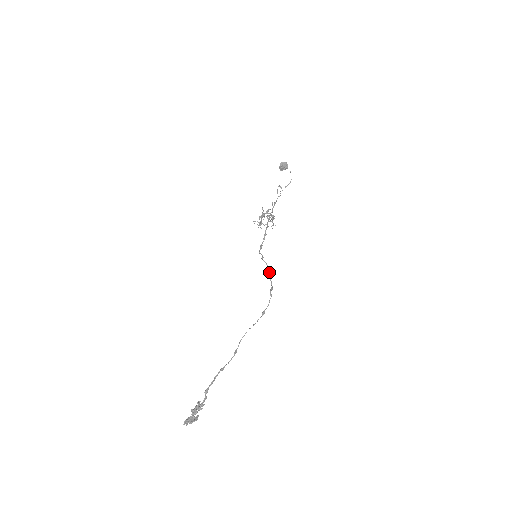
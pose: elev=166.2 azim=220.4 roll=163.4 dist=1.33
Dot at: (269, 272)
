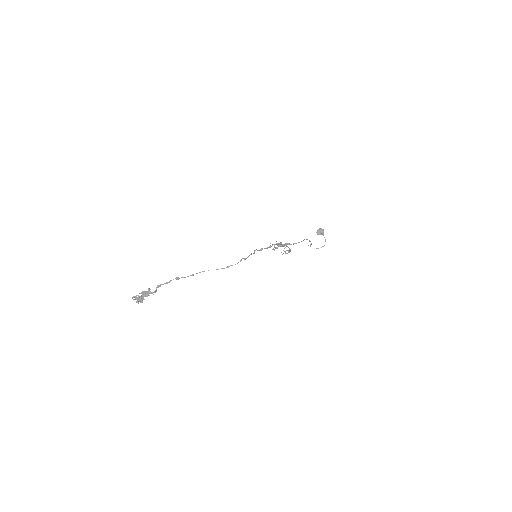
Dot at: occluded
